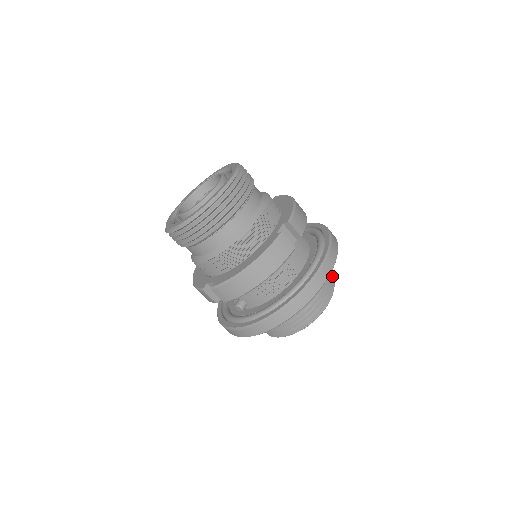
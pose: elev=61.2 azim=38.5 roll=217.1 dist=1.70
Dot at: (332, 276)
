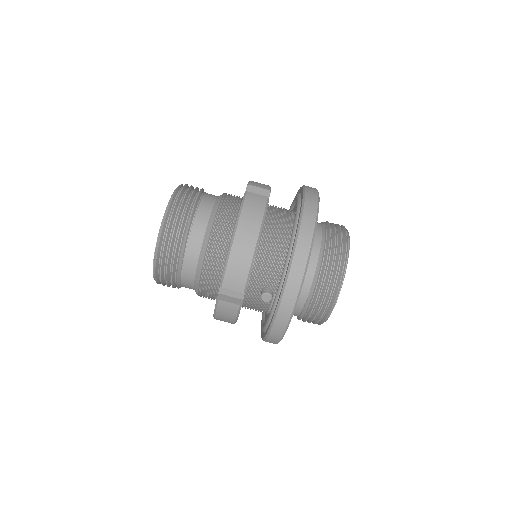
Dot at: occluded
